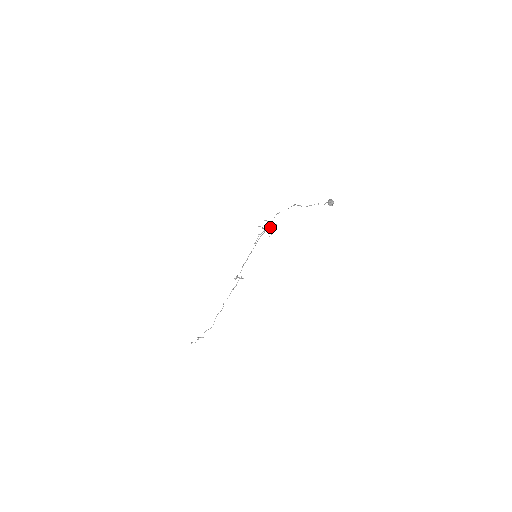
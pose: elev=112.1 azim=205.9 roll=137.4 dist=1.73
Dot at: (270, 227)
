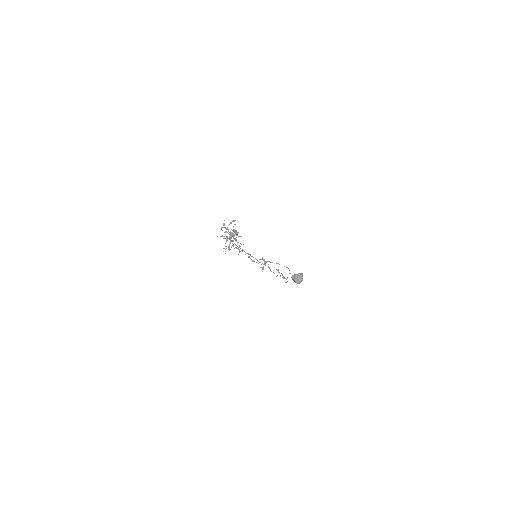
Dot at: occluded
